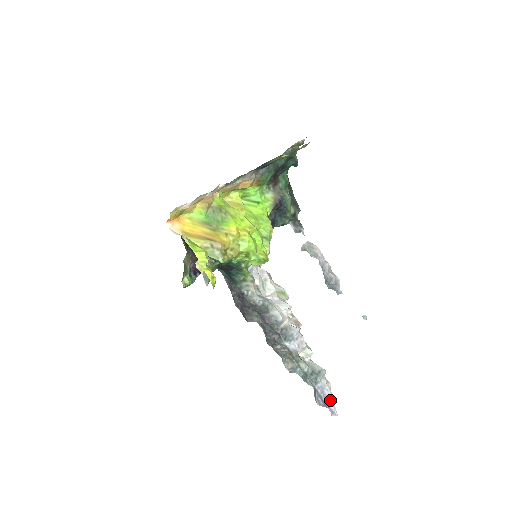
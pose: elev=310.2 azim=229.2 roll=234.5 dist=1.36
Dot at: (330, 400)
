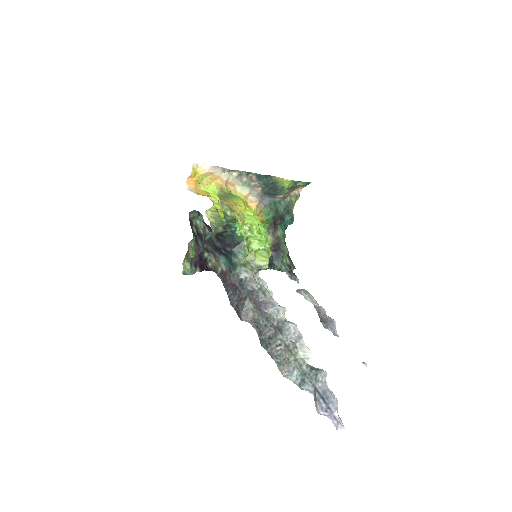
Dot at: (334, 403)
